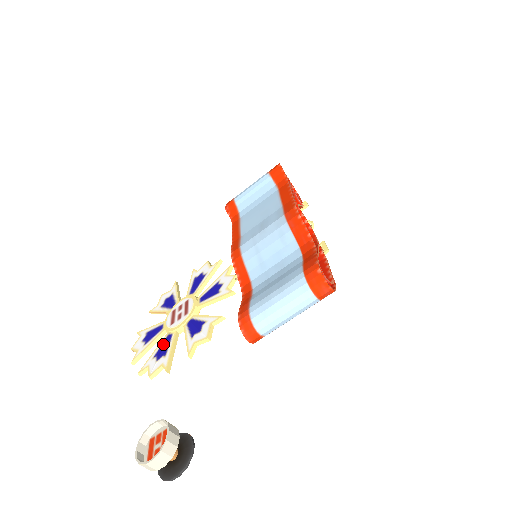
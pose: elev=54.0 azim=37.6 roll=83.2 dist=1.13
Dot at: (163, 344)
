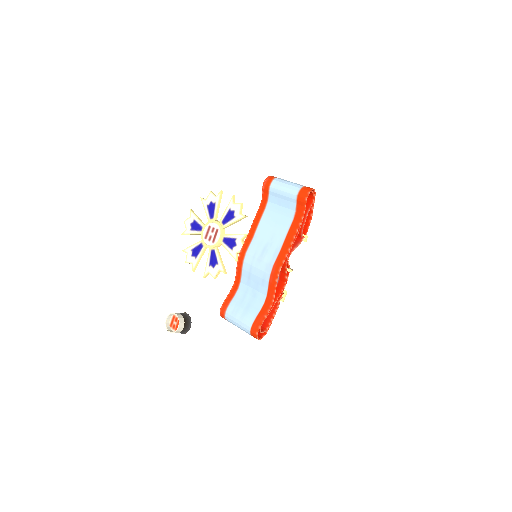
Dot at: (197, 247)
